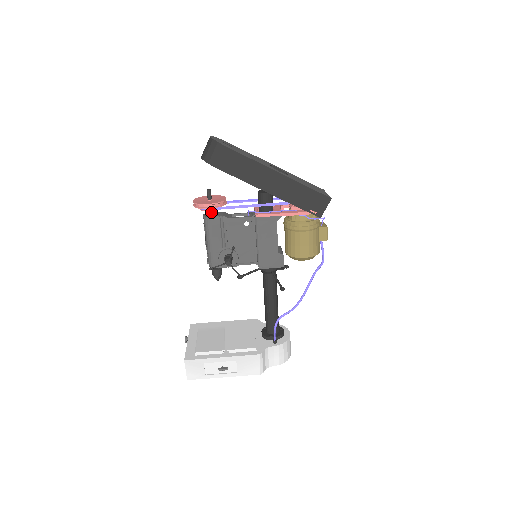
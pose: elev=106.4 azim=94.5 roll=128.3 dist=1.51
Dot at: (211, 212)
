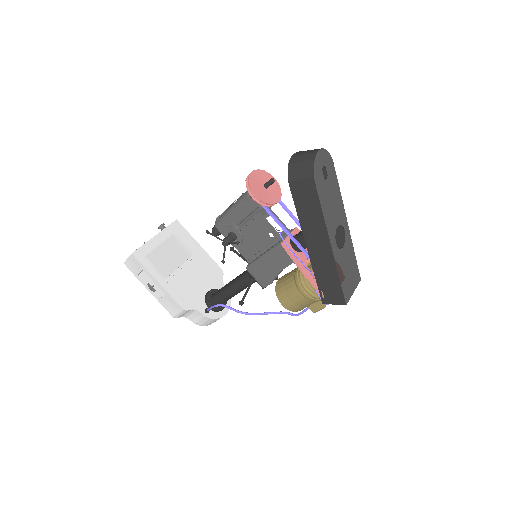
Dot at: occluded
